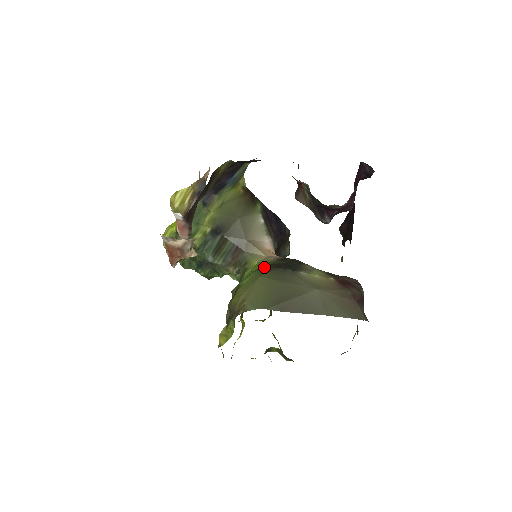
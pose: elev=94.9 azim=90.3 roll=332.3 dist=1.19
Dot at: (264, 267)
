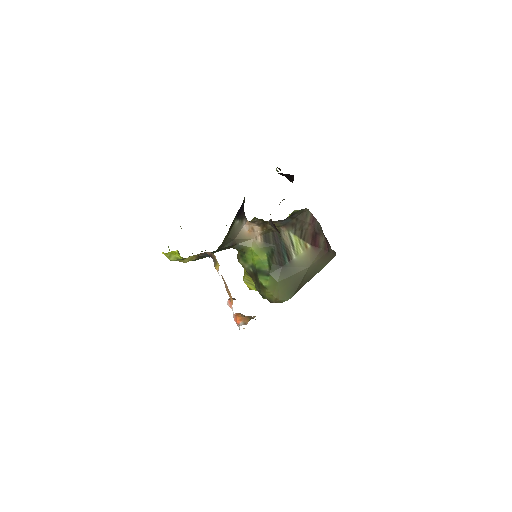
Dot at: (272, 270)
